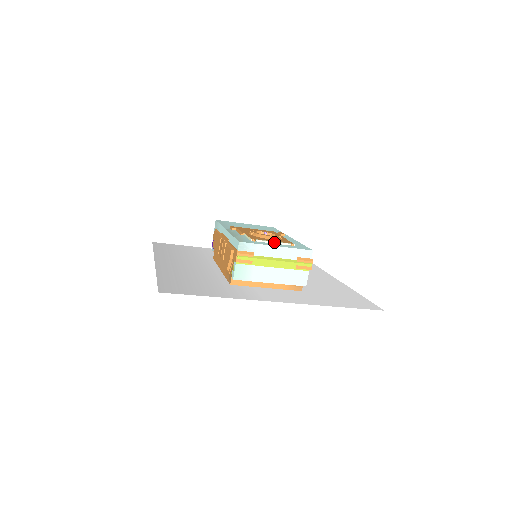
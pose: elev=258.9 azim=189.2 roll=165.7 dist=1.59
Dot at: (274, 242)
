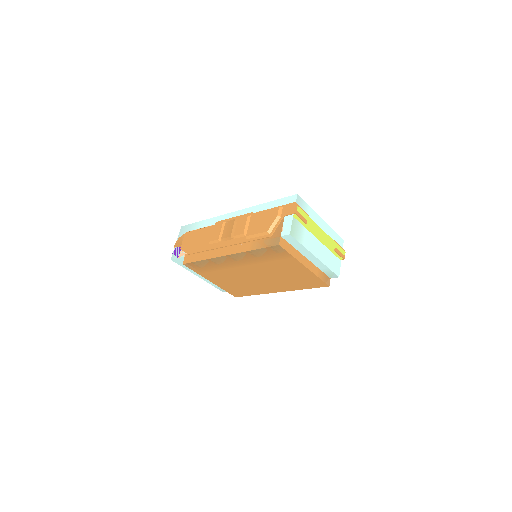
Dot at: occluded
